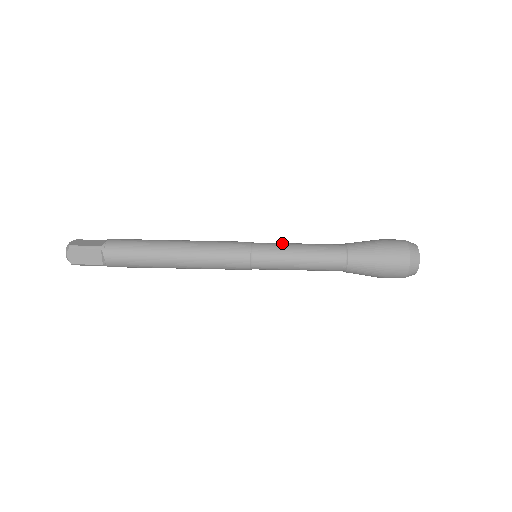
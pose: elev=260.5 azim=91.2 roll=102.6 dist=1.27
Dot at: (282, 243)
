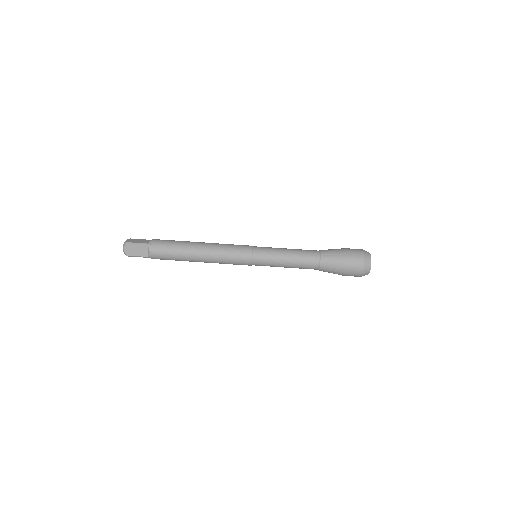
Dot at: (275, 248)
